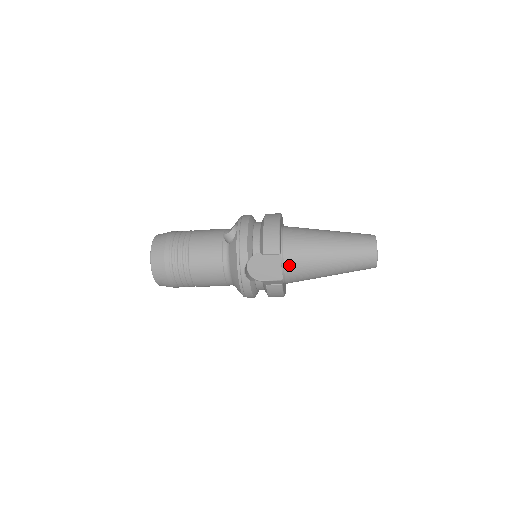
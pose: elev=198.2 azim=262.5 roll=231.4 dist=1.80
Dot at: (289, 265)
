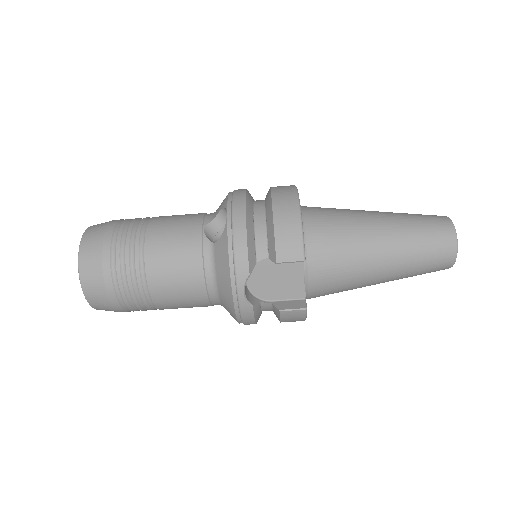
Dot at: (316, 275)
